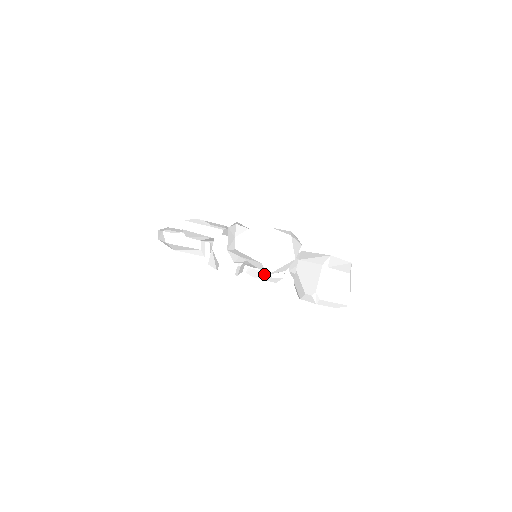
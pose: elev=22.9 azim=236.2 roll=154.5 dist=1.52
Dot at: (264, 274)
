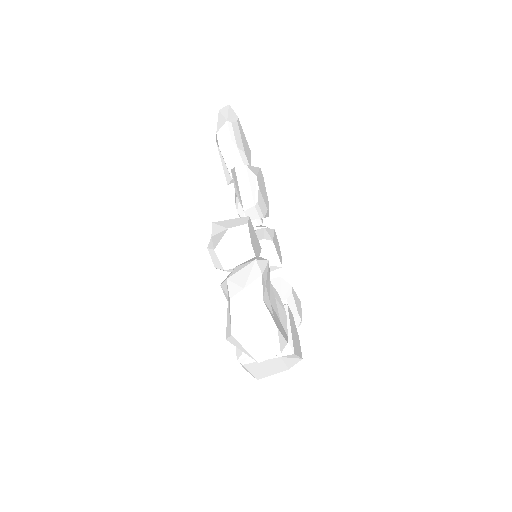
Dot at: occluded
